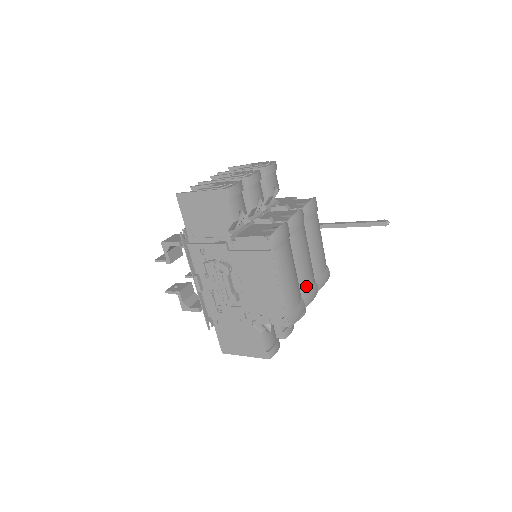
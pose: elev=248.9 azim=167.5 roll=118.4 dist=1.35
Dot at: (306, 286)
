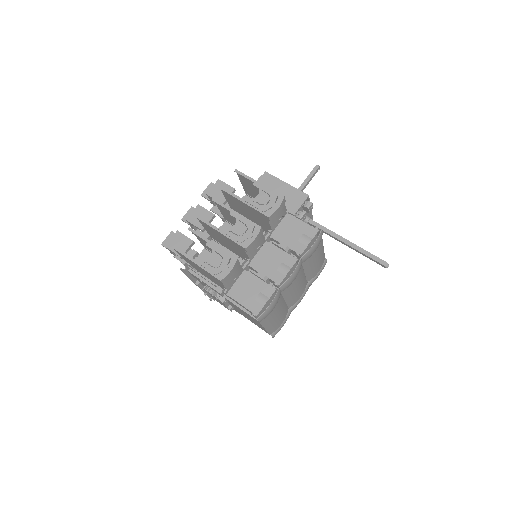
Dot at: (295, 301)
